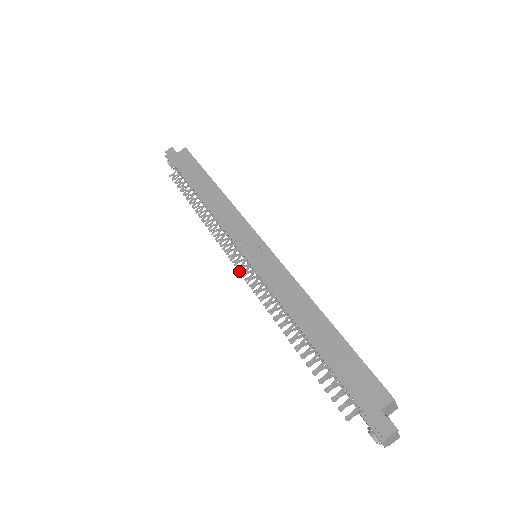
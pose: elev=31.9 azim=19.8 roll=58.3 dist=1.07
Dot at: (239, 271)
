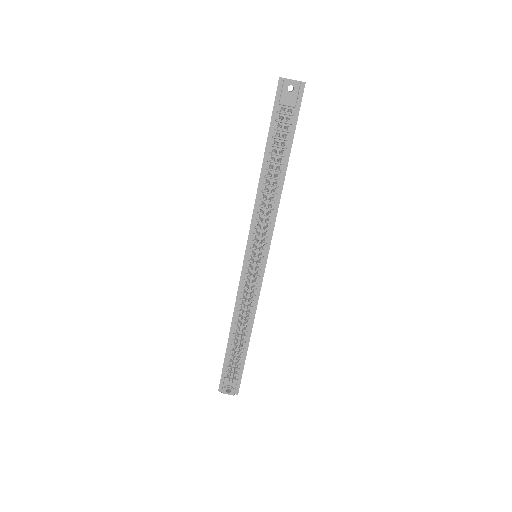
Dot at: (257, 263)
